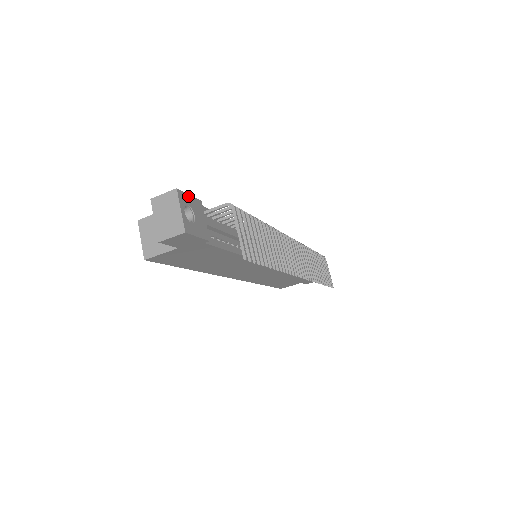
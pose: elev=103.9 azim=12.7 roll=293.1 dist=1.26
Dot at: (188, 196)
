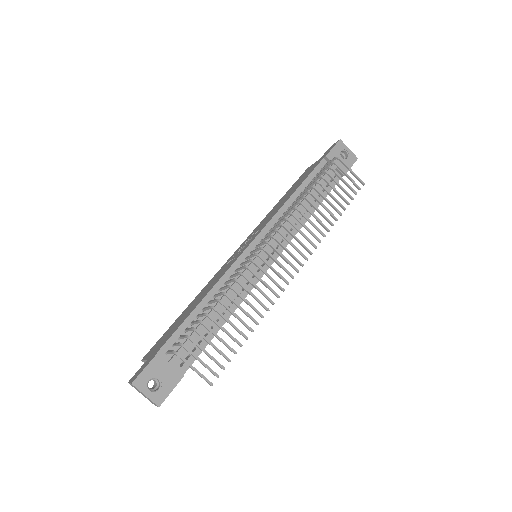
Dot at: (144, 371)
